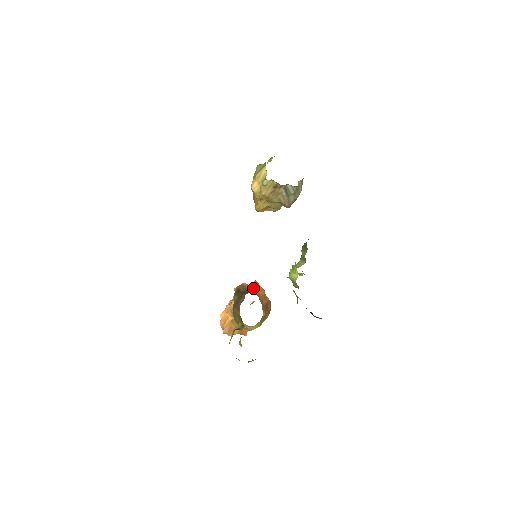
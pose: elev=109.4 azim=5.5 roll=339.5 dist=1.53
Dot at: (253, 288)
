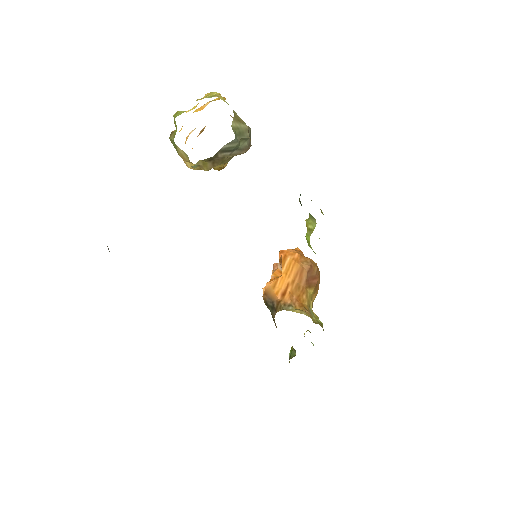
Dot at: (280, 281)
